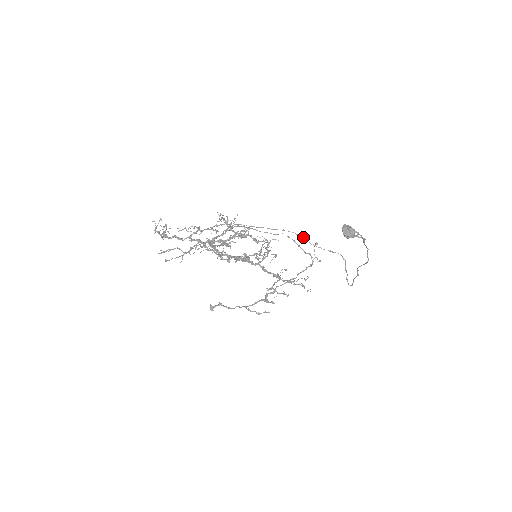
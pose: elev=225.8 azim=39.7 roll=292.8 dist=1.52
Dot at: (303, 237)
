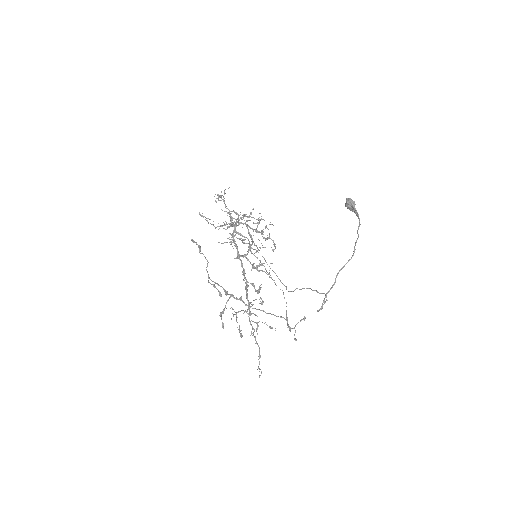
Dot at: (299, 289)
